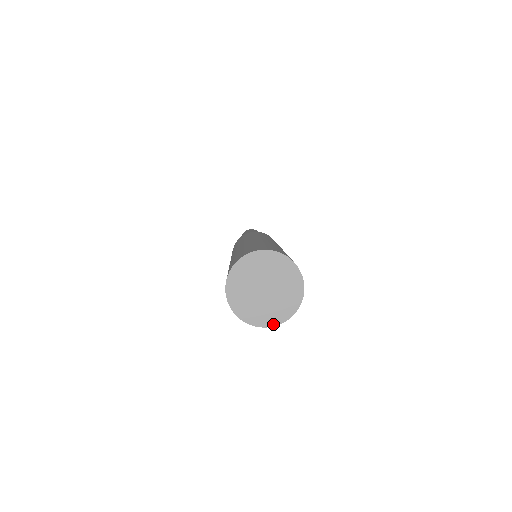
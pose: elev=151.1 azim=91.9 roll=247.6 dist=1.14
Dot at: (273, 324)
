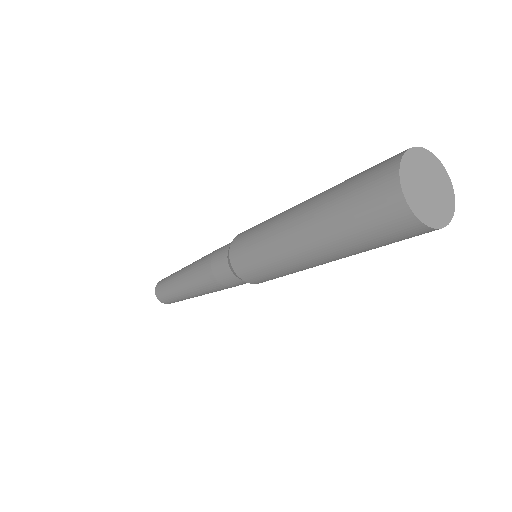
Dot at: (453, 211)
